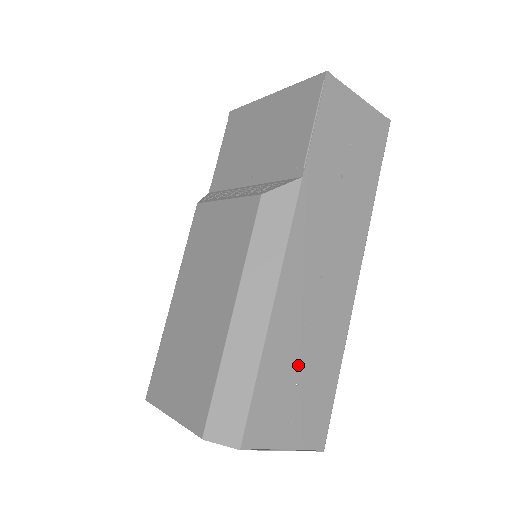
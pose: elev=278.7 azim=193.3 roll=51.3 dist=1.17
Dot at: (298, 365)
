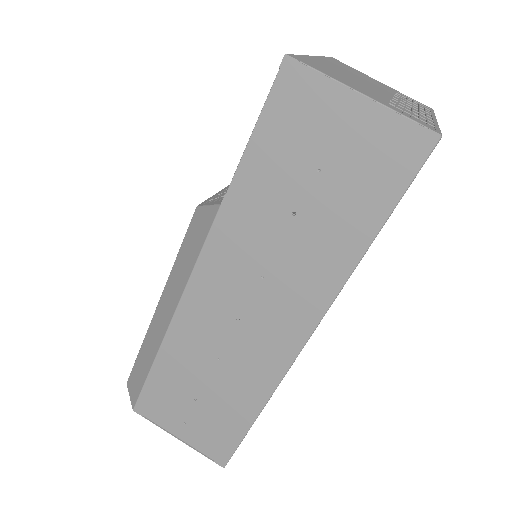
Dot at: (198, 385)
